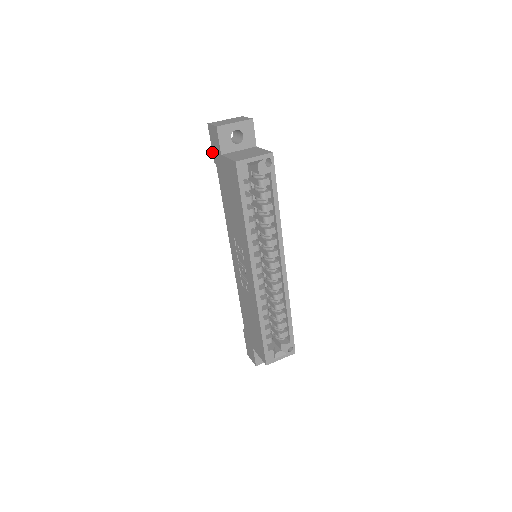
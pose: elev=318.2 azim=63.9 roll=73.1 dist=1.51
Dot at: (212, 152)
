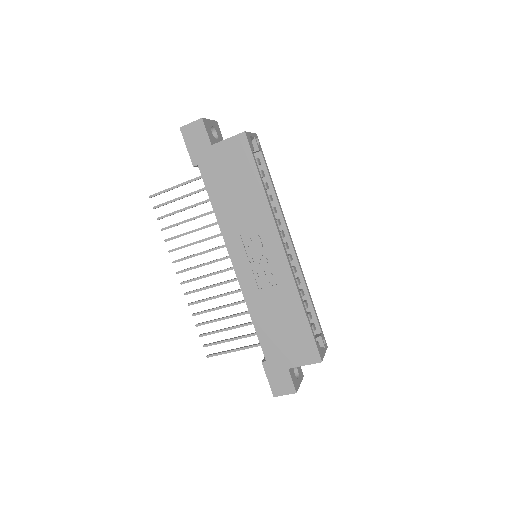
Dot at: occluded
